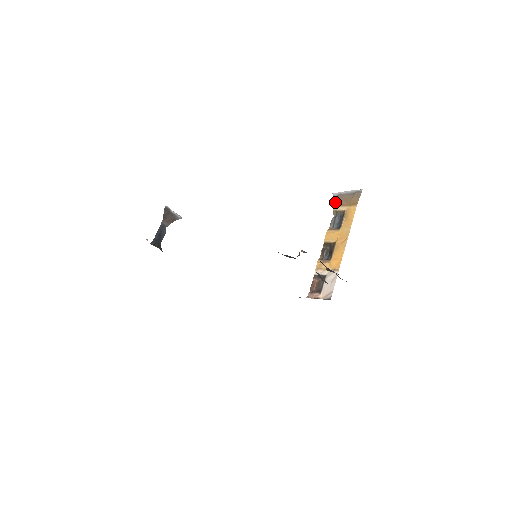
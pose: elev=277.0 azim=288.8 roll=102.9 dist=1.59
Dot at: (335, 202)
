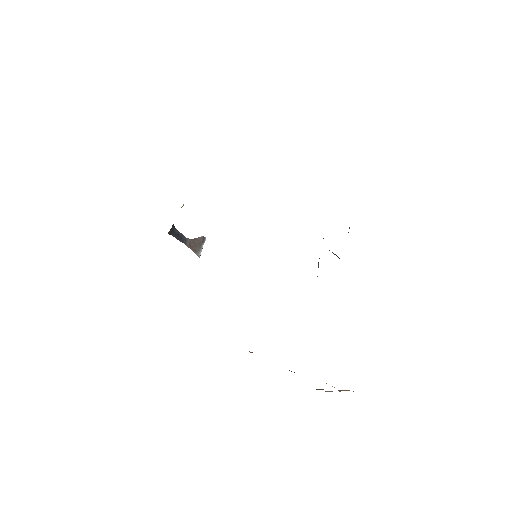
Dot at: occluded
